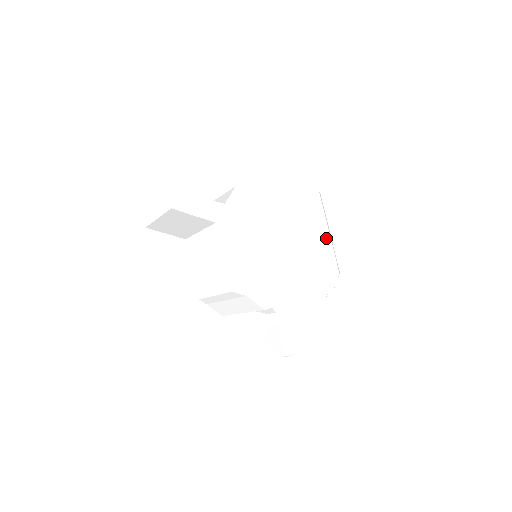
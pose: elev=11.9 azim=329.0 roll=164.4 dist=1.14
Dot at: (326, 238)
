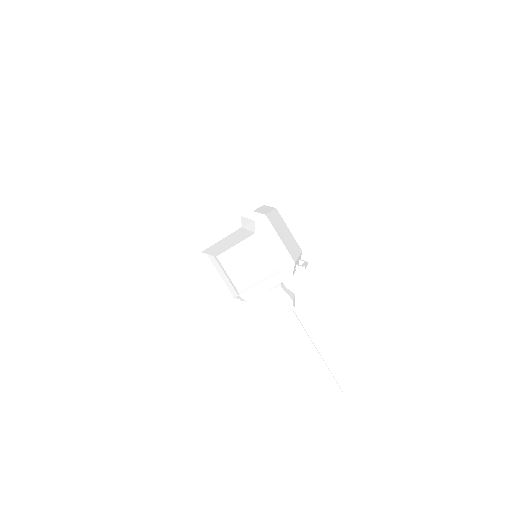
Dot at: (291, 233)
